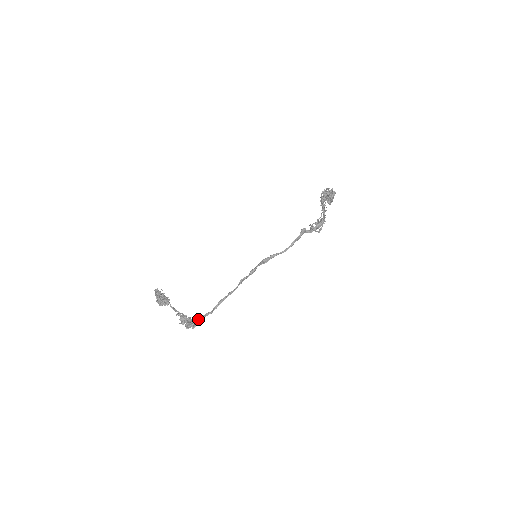
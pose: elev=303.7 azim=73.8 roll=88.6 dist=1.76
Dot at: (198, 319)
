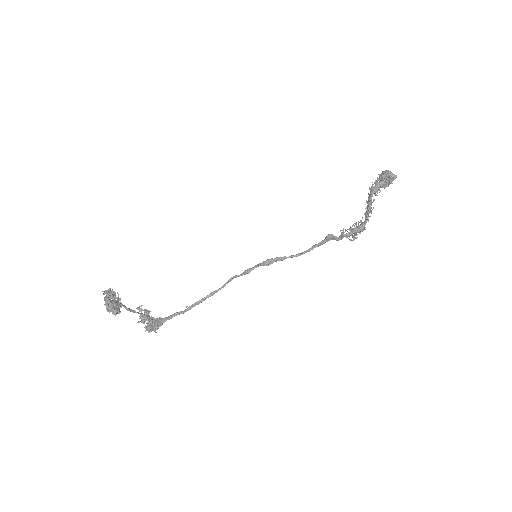
Dot at: (164, 319)
